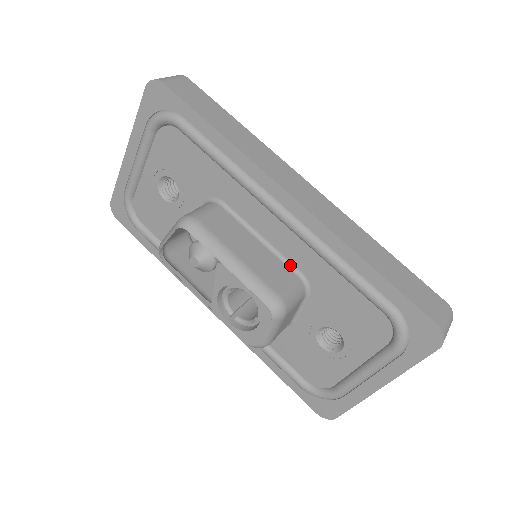
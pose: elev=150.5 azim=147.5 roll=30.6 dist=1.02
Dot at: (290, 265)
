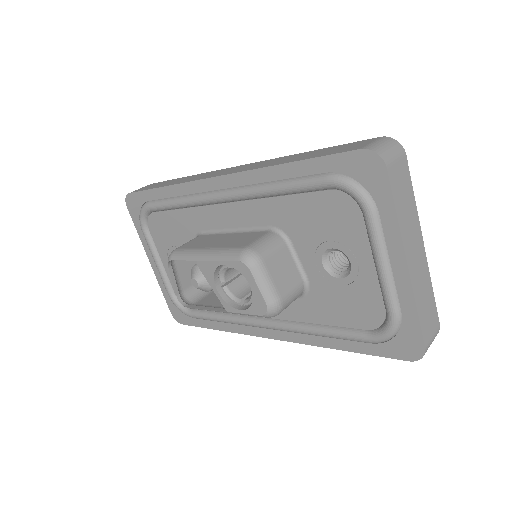
Dot at: (260, 229)
